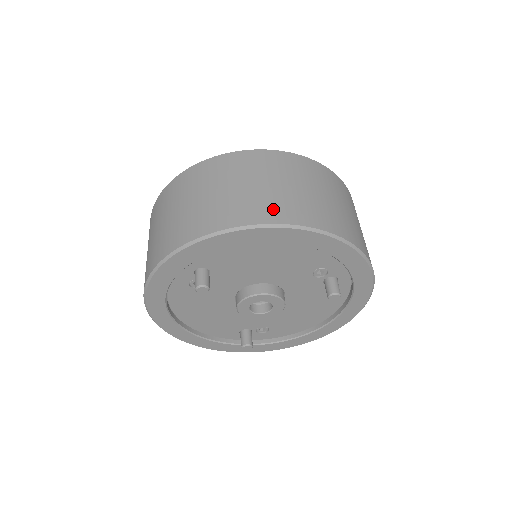
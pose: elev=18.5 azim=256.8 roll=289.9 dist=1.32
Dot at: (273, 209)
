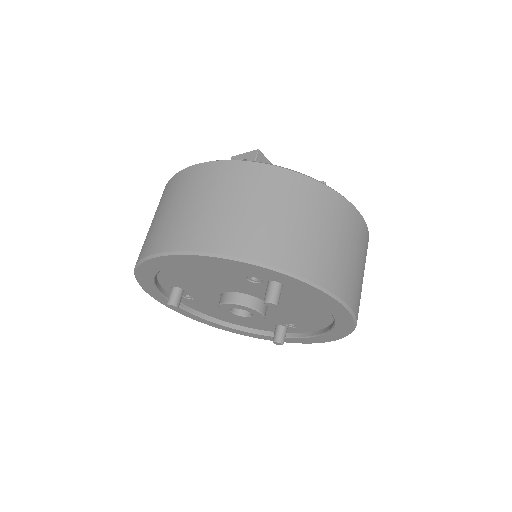
Dot at: (160, 238)
